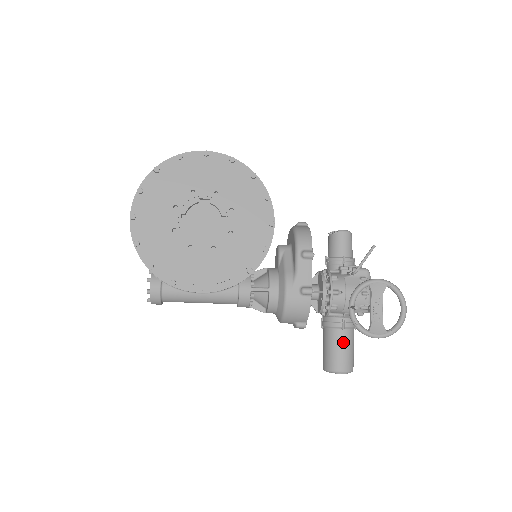
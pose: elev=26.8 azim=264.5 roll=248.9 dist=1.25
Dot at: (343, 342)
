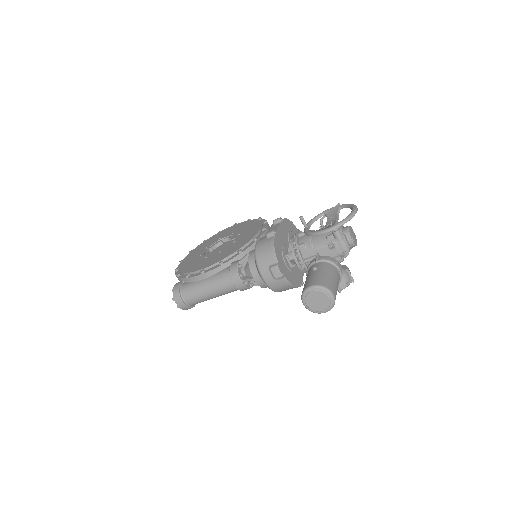
Dot at: (314, 268)
